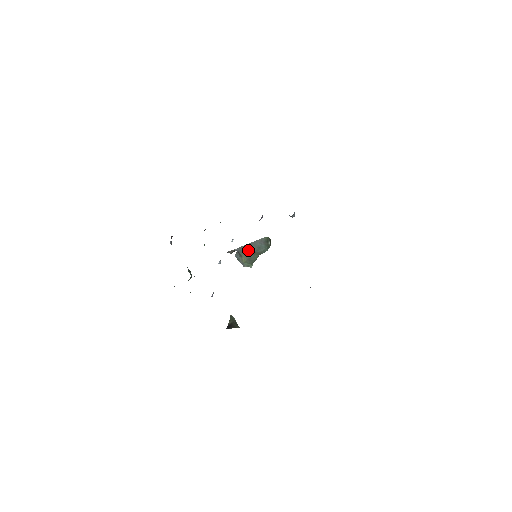
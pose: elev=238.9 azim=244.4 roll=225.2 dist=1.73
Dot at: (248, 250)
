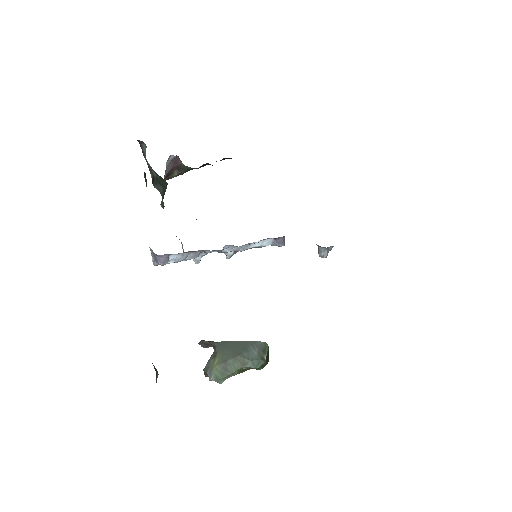
Dot at: (230, 349)
